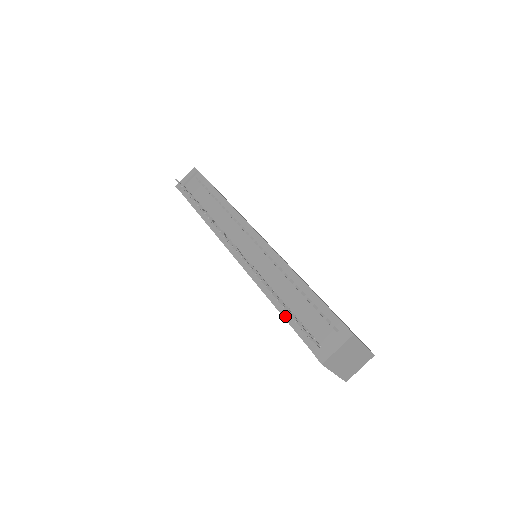
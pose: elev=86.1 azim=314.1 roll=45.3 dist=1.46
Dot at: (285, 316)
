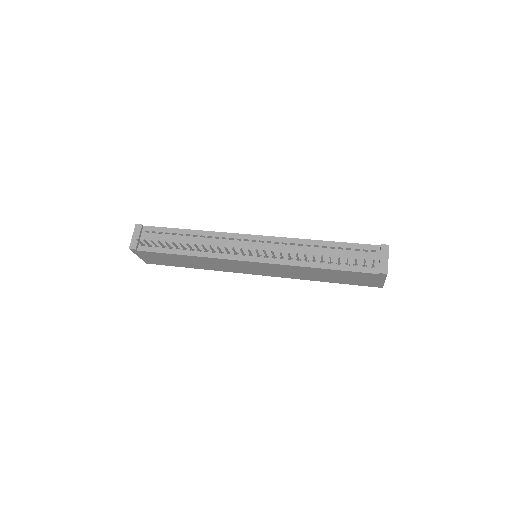
Dot at: (334, 268)
